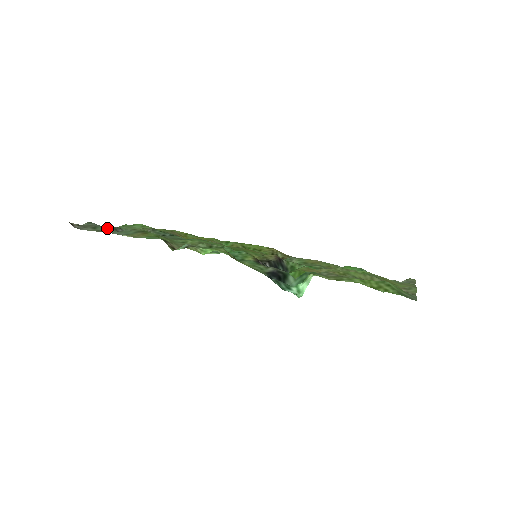
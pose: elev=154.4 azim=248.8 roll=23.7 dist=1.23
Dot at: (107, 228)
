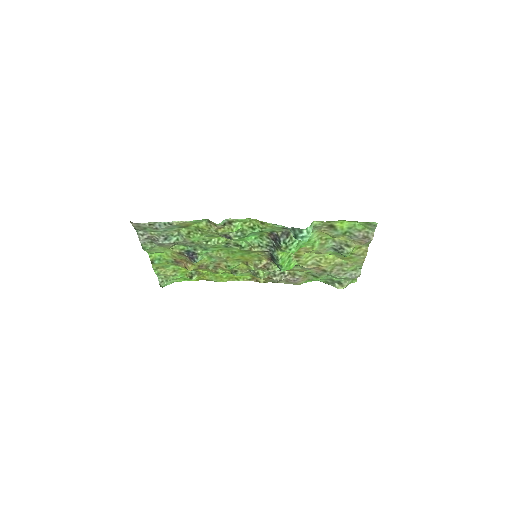
Dot at: (152, 231)
